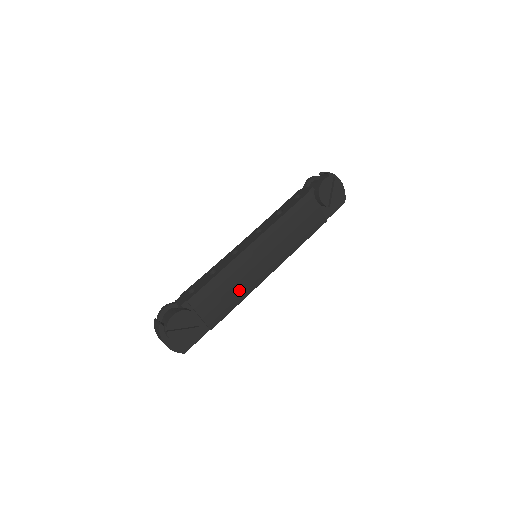
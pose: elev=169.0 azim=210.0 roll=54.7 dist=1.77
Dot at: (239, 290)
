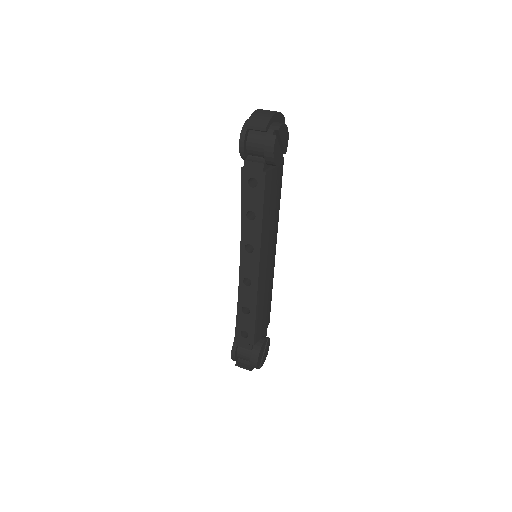
Dot at: (269, 291)
